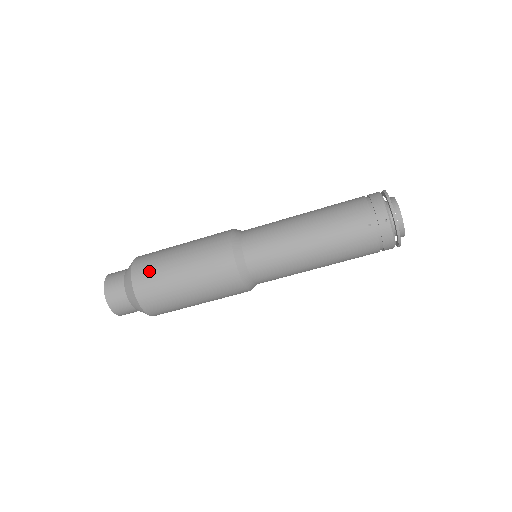
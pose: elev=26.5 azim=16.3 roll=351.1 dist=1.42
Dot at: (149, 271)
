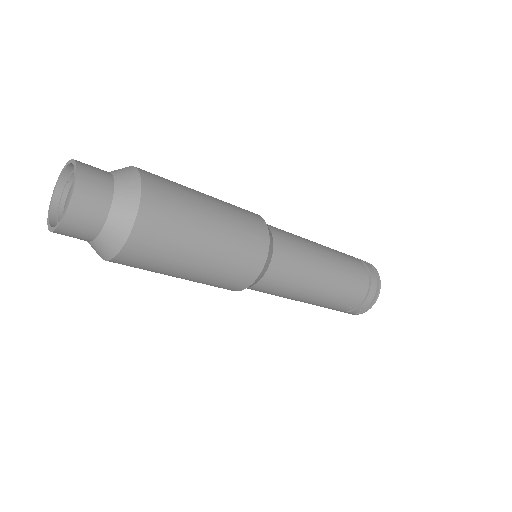
Dot at: (158, 245)
